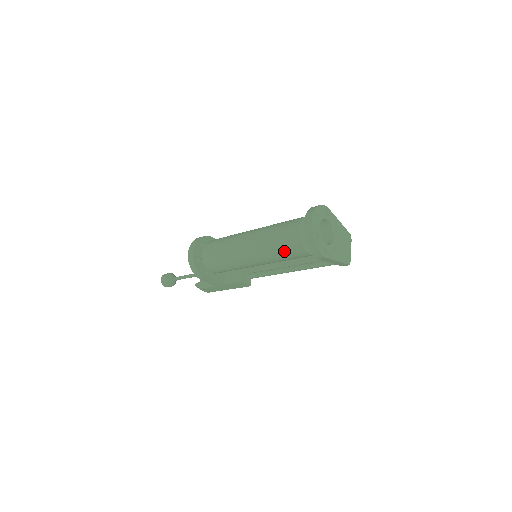
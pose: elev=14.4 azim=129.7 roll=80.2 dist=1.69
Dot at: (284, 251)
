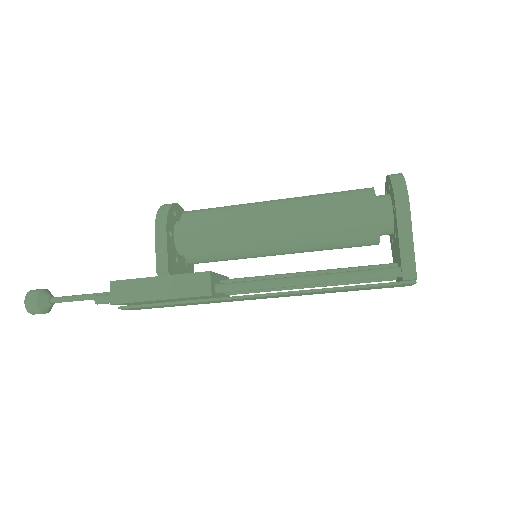
Dot at: (340, 199)
